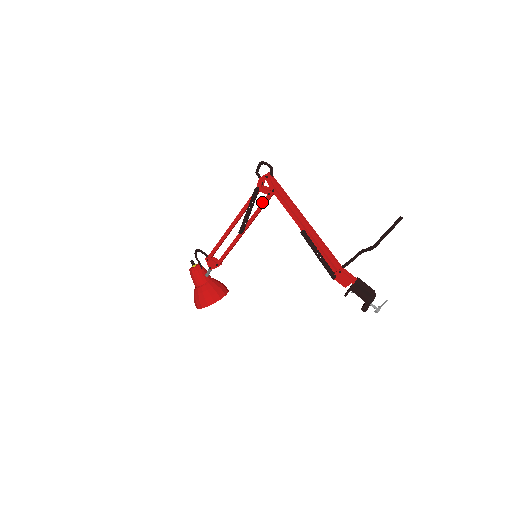
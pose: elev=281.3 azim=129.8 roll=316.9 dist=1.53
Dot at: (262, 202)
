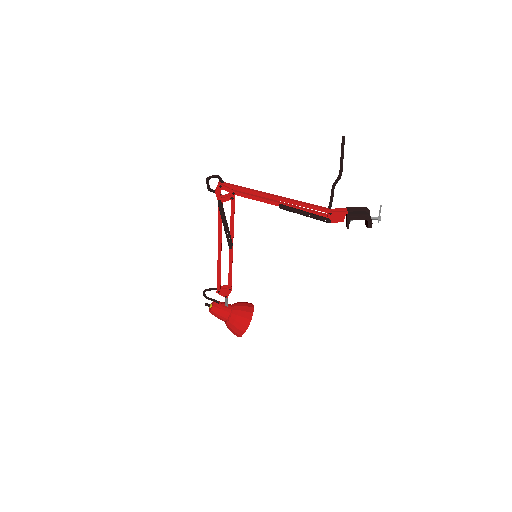
Dot at: (231, 209)
